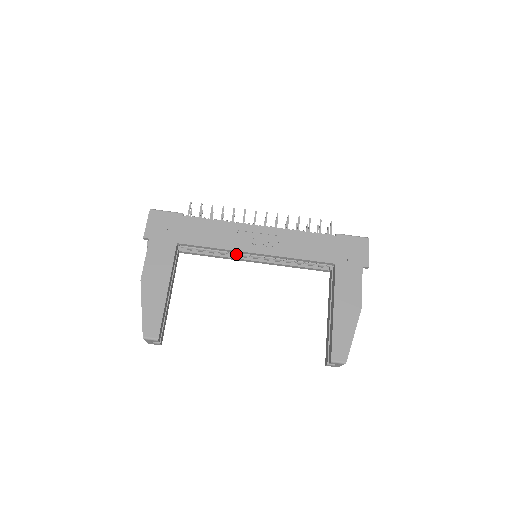
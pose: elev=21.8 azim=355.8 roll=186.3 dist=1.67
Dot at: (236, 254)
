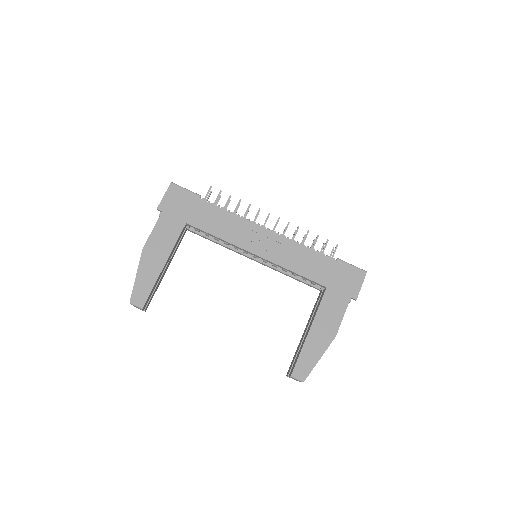
Dot at: occluded
